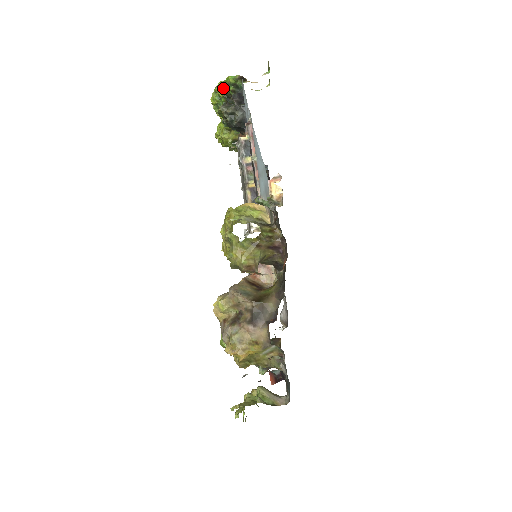
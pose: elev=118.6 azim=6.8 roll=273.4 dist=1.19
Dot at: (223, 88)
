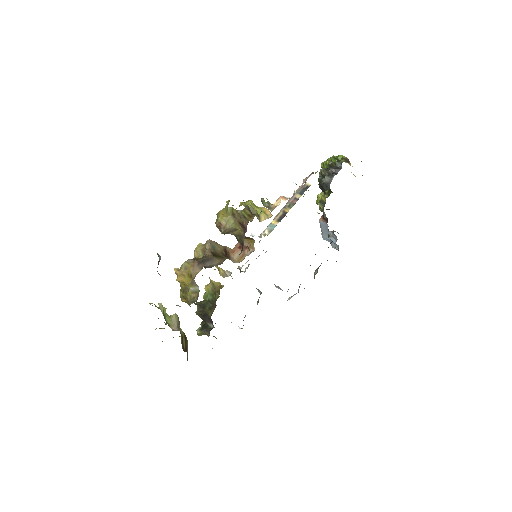
Dot at: (332, 159)
